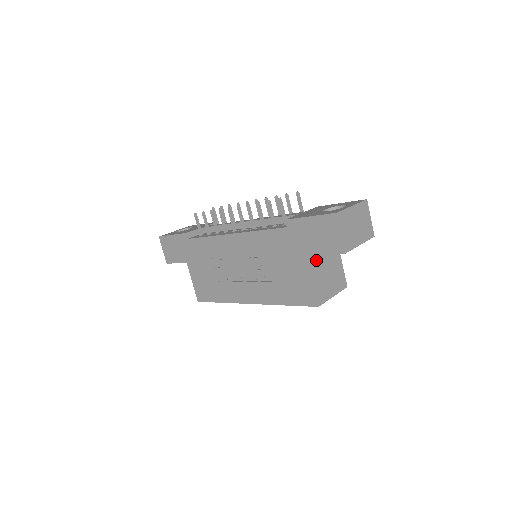
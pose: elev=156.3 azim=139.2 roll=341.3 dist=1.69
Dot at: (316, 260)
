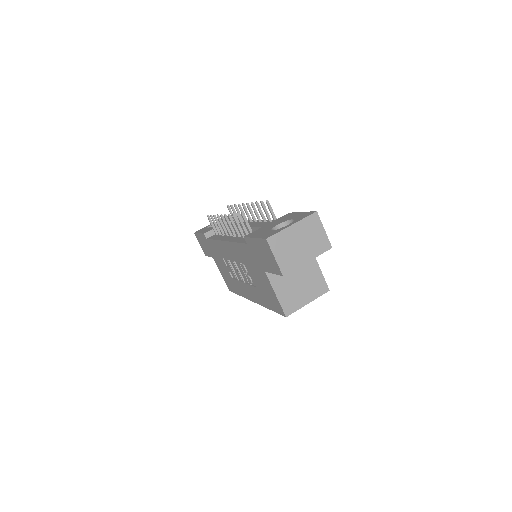
Dot at: occluded
